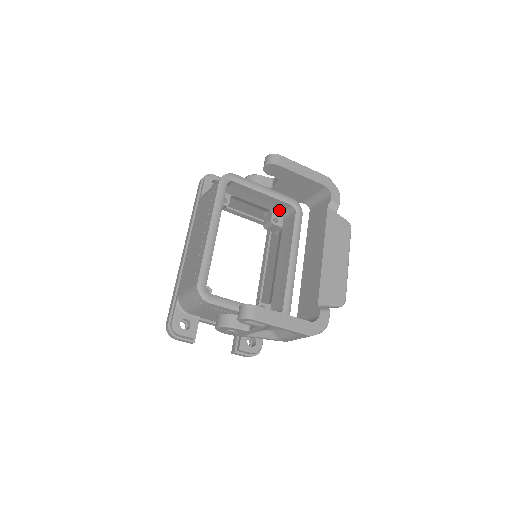
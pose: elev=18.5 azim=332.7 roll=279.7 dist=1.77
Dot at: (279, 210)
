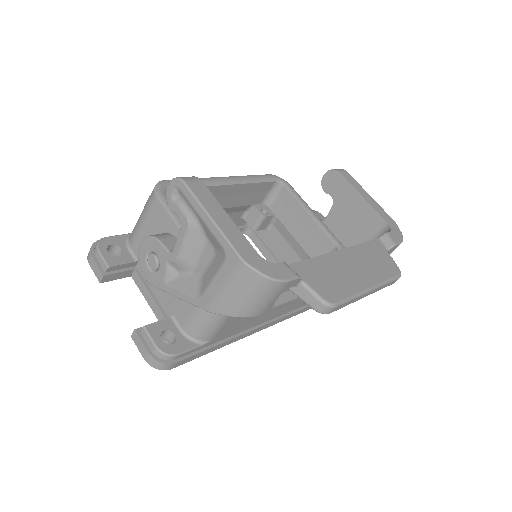
Dot at: occluded
